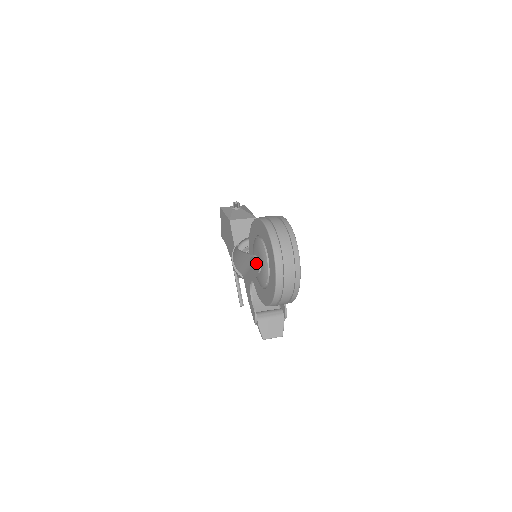
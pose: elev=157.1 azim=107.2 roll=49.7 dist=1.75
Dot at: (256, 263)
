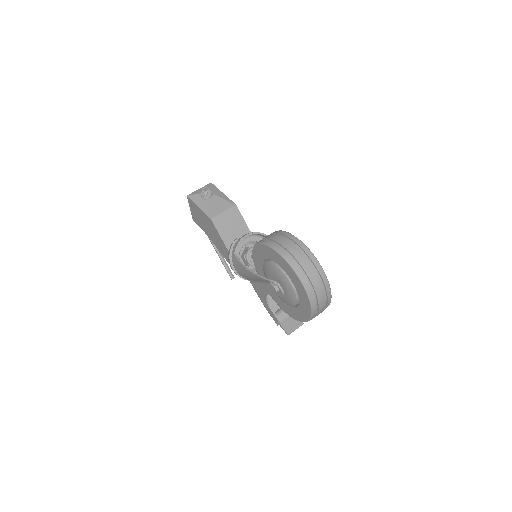
Dot at: (278, 289)
